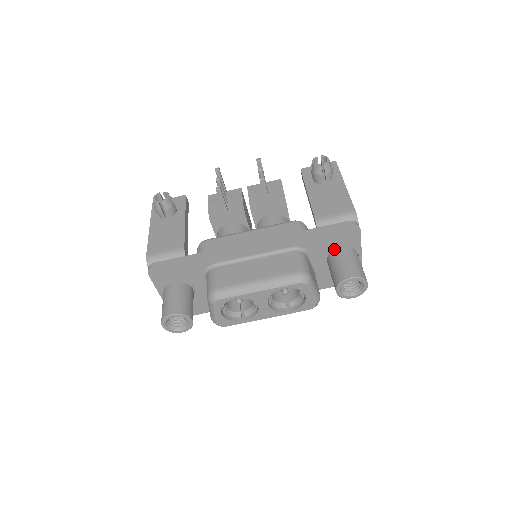
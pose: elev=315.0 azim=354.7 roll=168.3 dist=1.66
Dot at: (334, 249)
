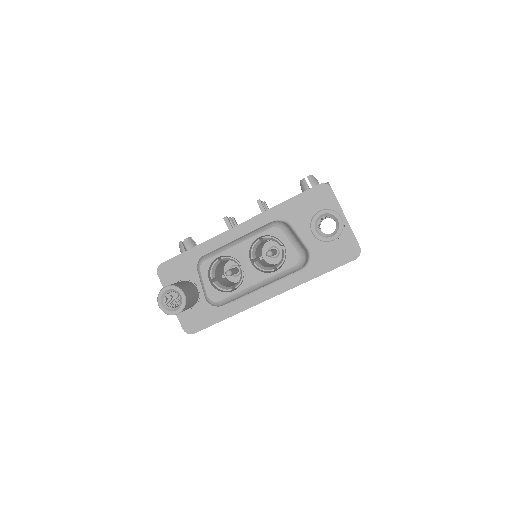
Dot at: occluded
